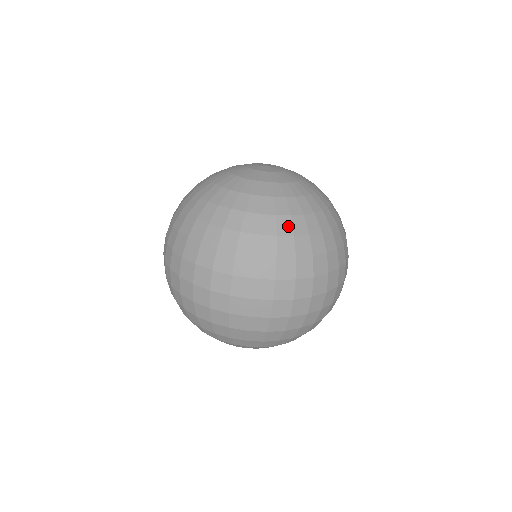
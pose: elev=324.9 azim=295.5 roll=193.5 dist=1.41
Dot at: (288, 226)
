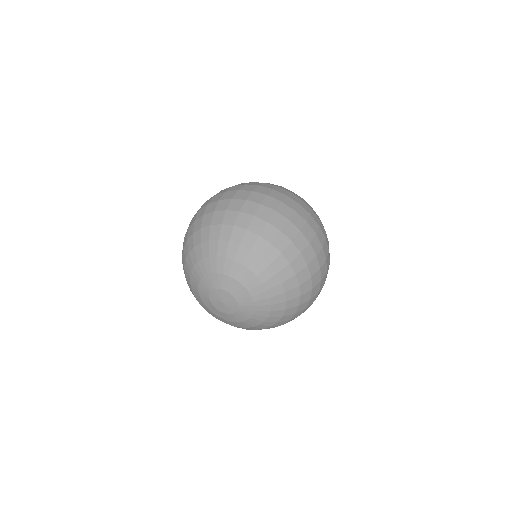
Dot at: occluded
